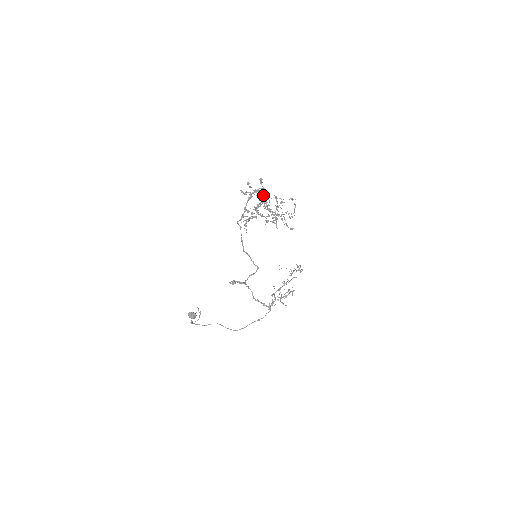
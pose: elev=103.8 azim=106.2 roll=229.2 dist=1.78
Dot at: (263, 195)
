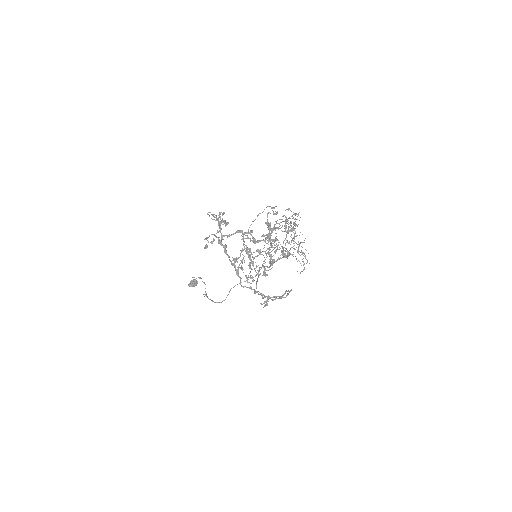
Dot at: occluded
